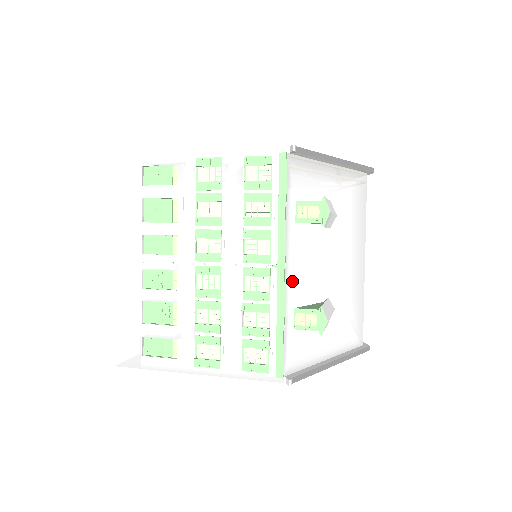
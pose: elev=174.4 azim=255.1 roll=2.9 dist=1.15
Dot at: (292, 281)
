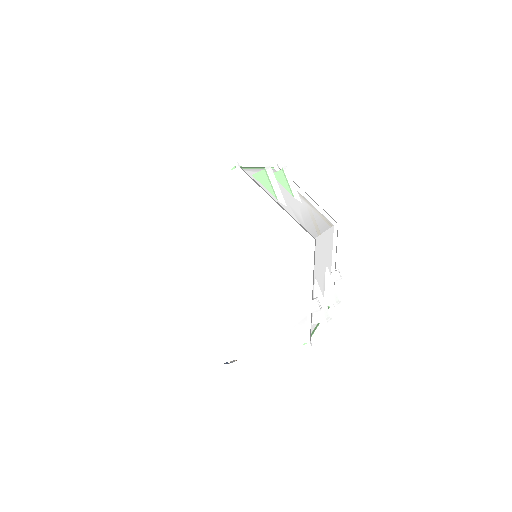
Dot at: occluded
